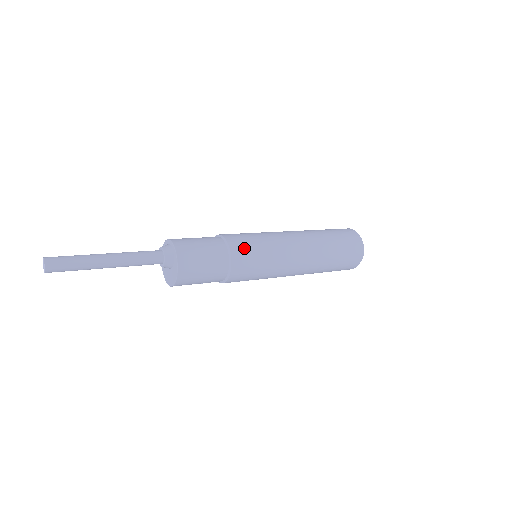
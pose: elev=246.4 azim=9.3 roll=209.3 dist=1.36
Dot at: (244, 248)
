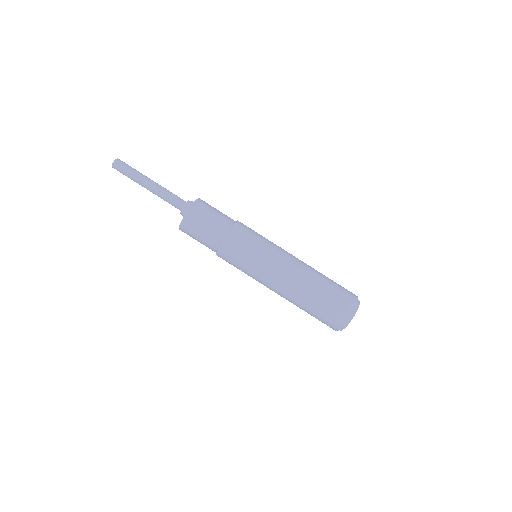
Dot at: (235, 246)
